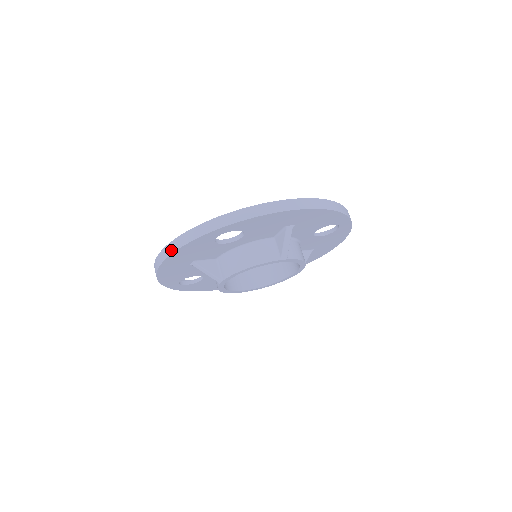
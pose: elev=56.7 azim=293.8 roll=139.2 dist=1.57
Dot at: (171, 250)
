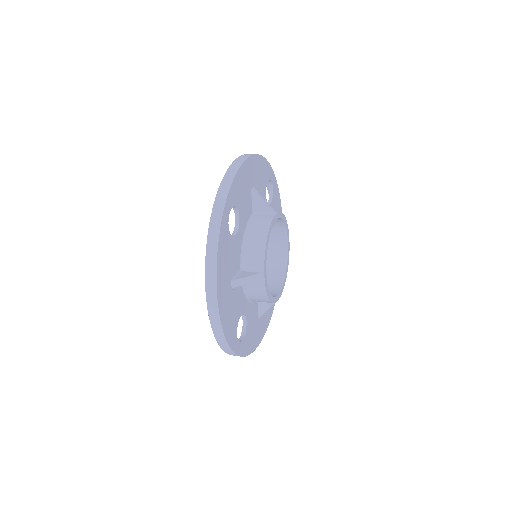
Dot at: (213, 268)
